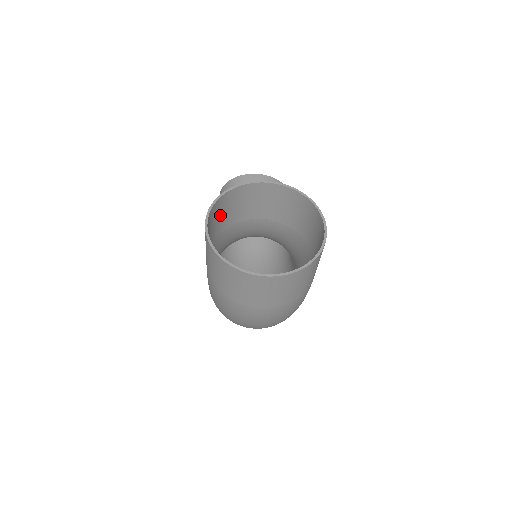
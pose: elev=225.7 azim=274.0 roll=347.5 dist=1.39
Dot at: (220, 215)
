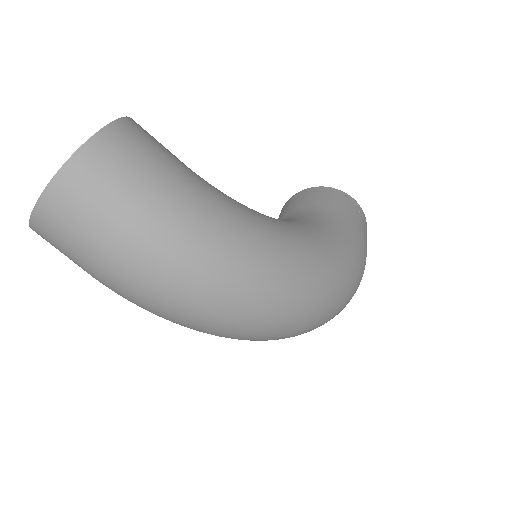
Dot at: occluded
